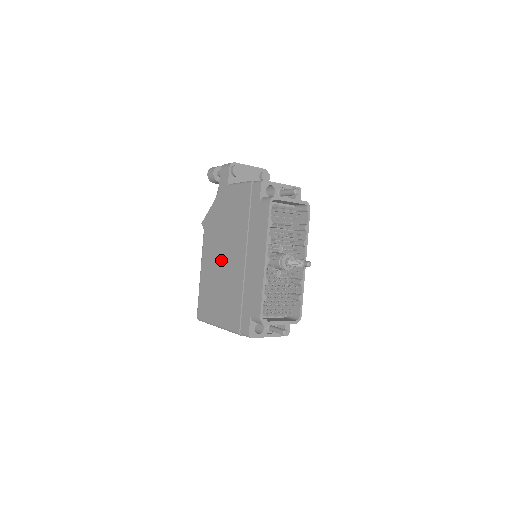
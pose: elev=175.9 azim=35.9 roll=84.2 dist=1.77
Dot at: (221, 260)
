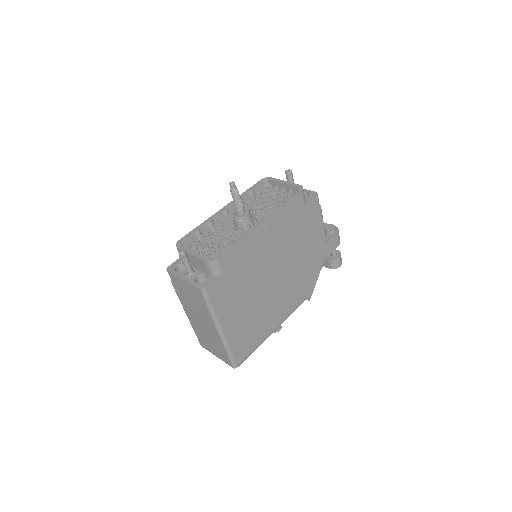
Dot at: occluded
